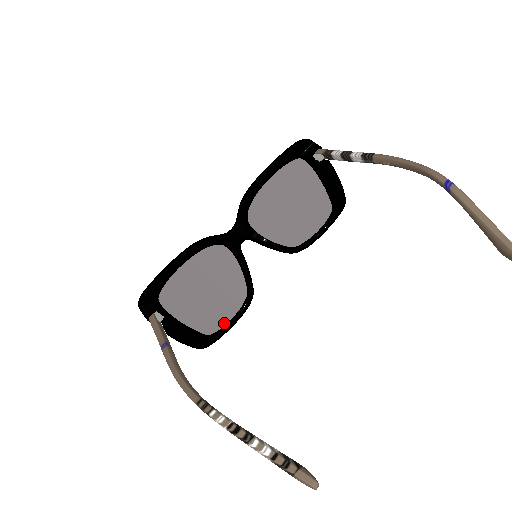
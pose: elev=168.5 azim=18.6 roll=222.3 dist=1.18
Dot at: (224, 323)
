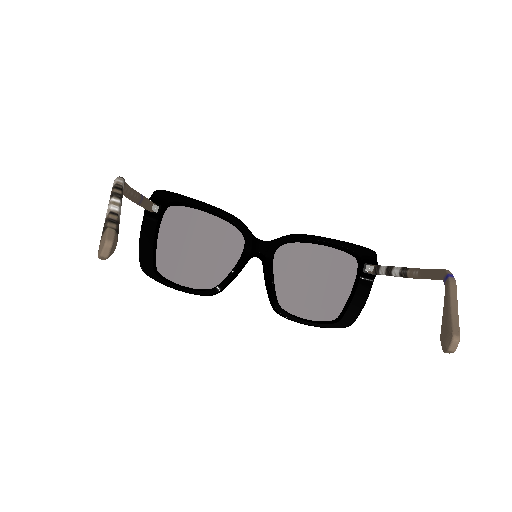
Dot at: (176, 280)
